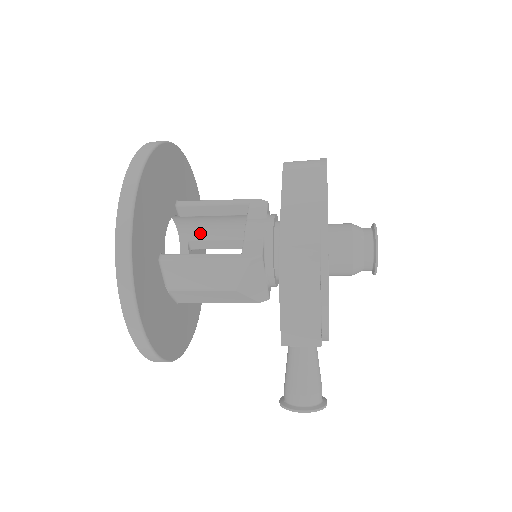
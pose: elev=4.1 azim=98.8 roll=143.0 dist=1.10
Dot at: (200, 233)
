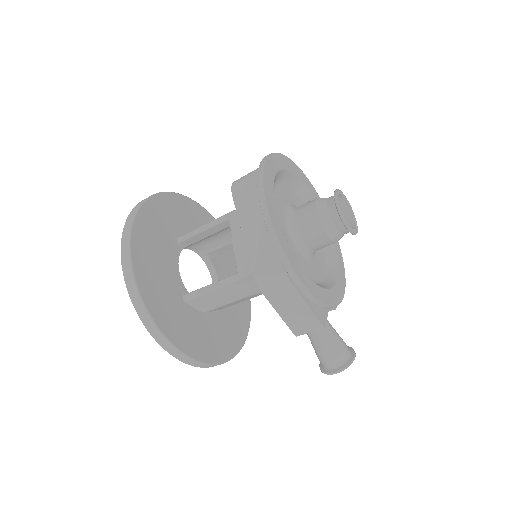
Dot at: (211, 246)
